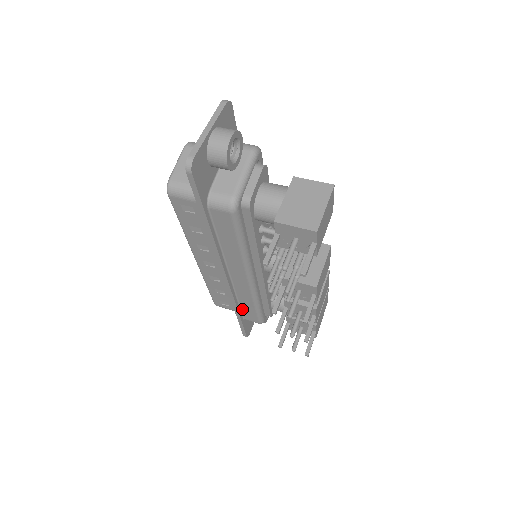
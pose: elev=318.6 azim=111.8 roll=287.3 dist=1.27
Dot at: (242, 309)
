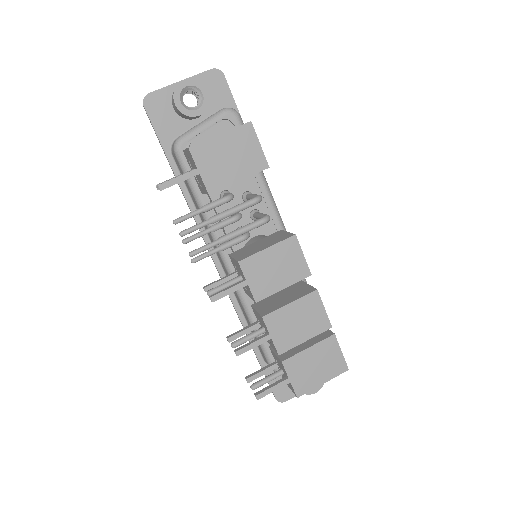
Dot at: occluded
